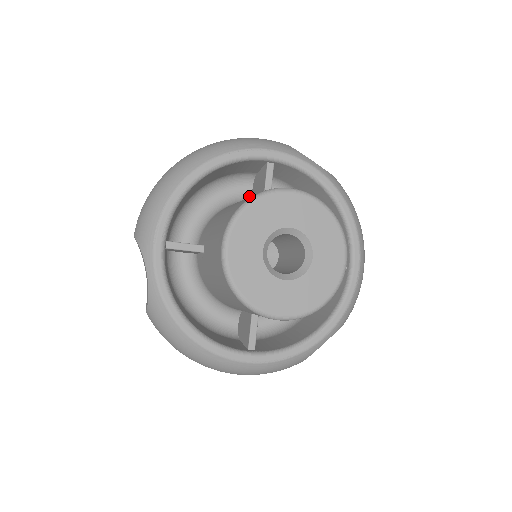
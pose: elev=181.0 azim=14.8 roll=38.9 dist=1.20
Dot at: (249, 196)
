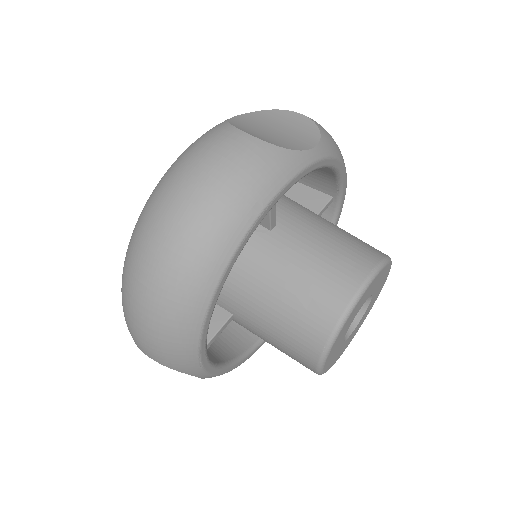
Dot at: occluded
